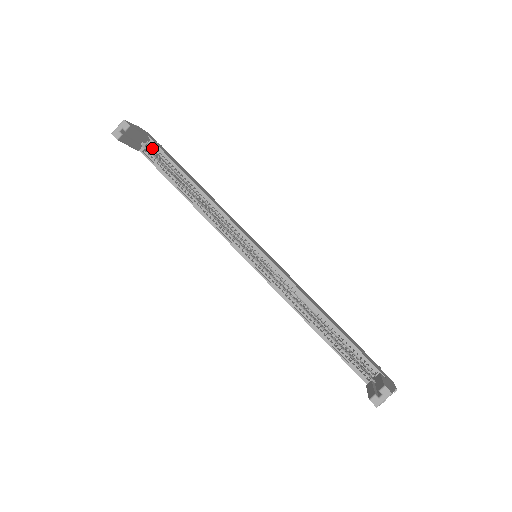
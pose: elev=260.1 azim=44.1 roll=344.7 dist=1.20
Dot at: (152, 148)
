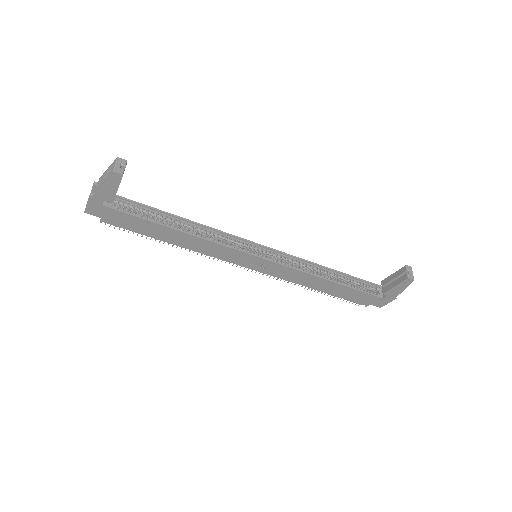
Dot at: (117, 202)
